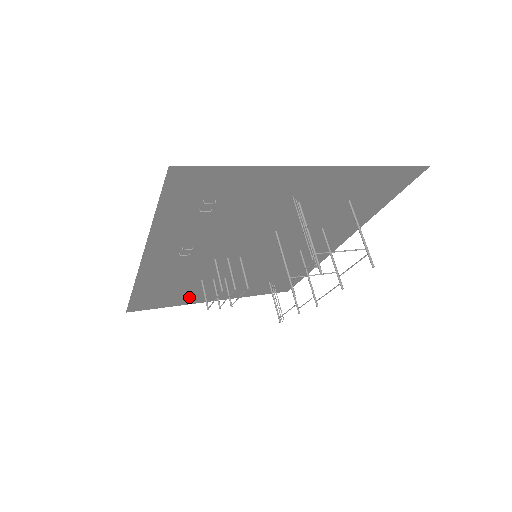
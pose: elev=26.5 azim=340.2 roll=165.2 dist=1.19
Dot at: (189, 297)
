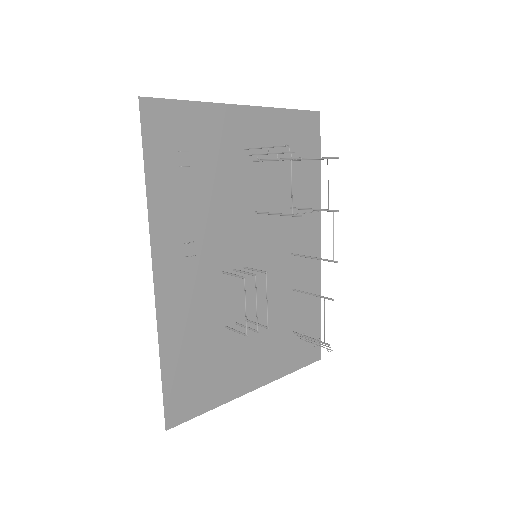
Dot at: (225, 378)
